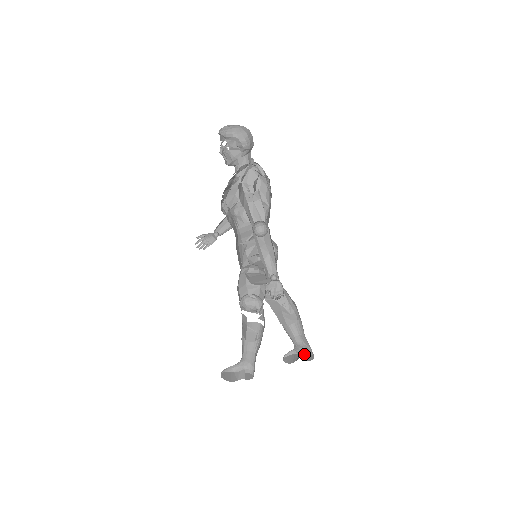
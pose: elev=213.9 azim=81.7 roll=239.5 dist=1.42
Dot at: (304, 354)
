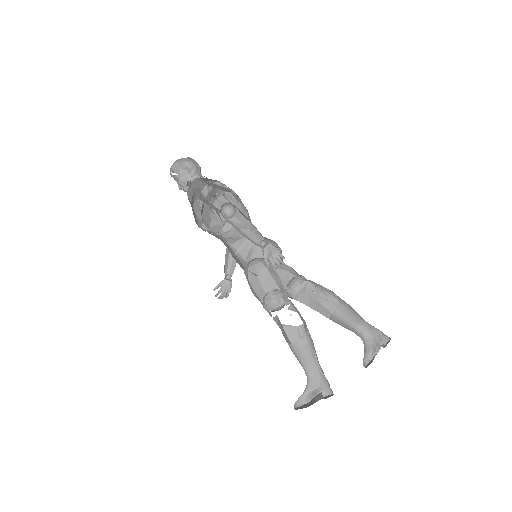
Dot at: (381, 346)
